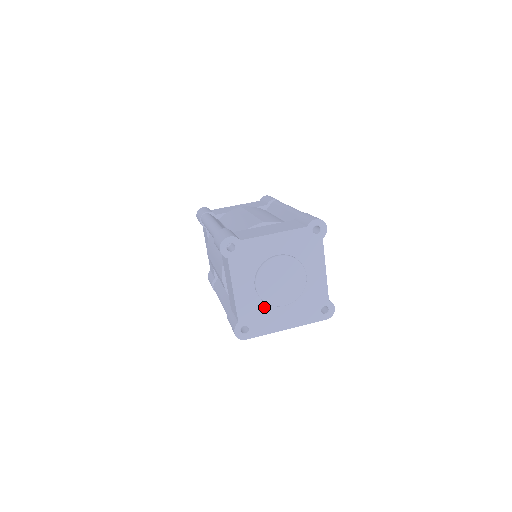
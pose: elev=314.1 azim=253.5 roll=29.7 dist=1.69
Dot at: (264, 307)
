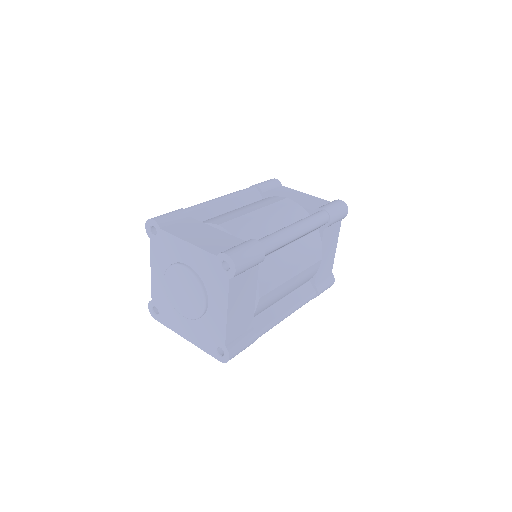
Dot at: (171, 304)
